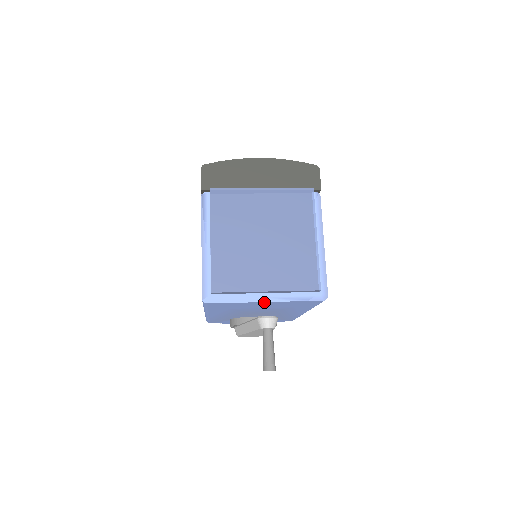
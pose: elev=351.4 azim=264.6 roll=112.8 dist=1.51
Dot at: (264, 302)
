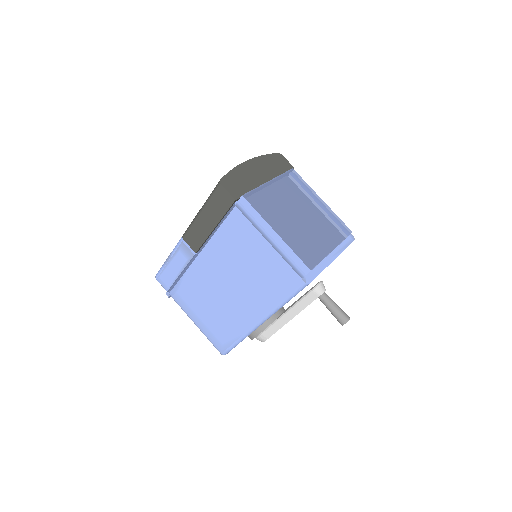
Dot at: occluded
